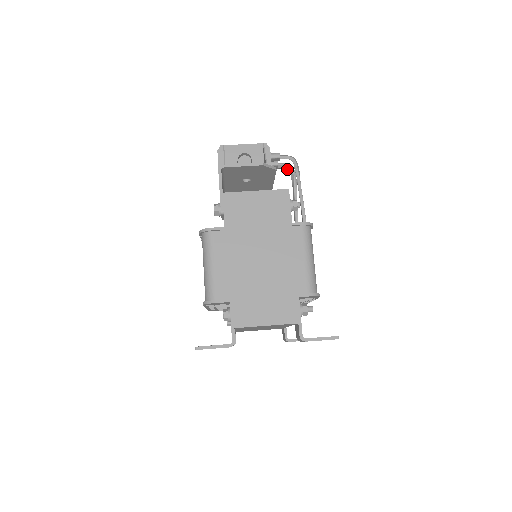
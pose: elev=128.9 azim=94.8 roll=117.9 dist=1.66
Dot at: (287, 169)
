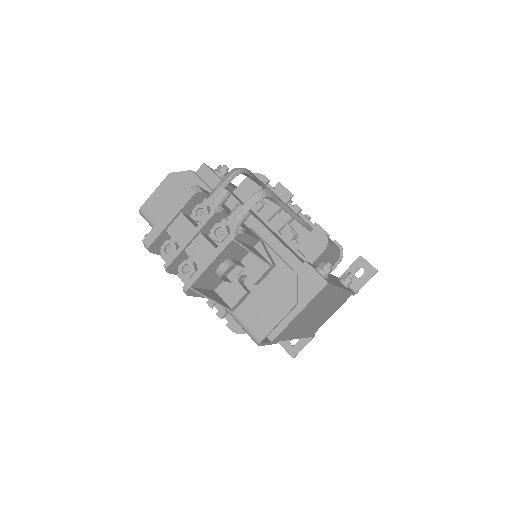
Dot at: (233, 175)
